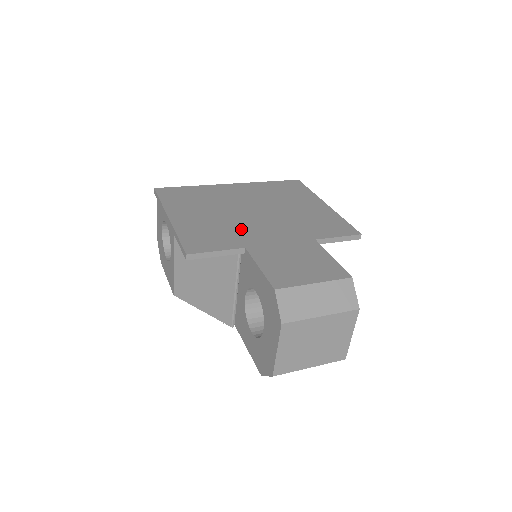
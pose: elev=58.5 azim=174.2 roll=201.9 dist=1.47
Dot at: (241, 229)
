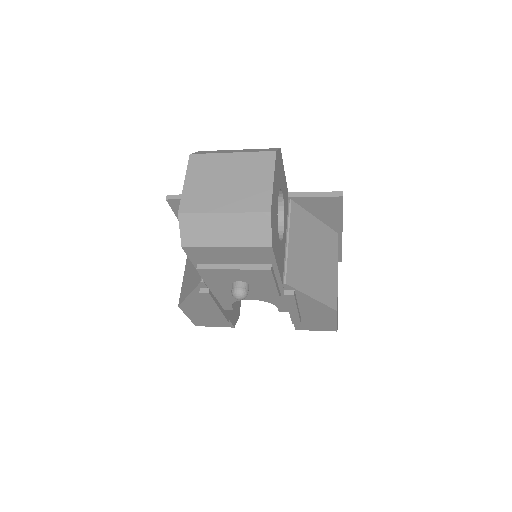
Dot at: occluded
